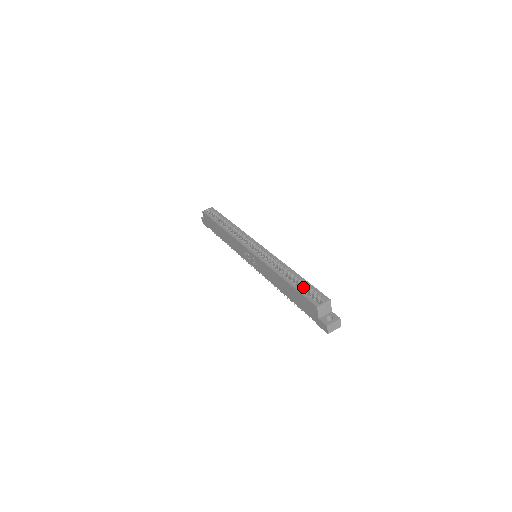
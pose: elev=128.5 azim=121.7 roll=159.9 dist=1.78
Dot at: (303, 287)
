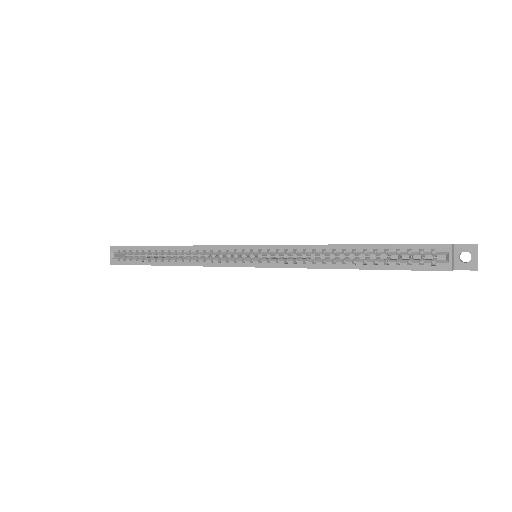
Dot at: (387, 254)
